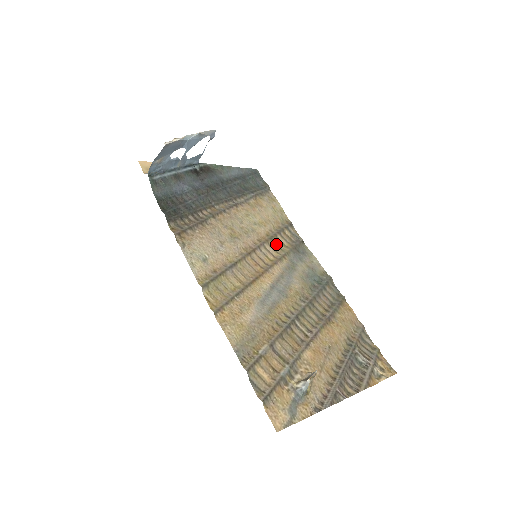
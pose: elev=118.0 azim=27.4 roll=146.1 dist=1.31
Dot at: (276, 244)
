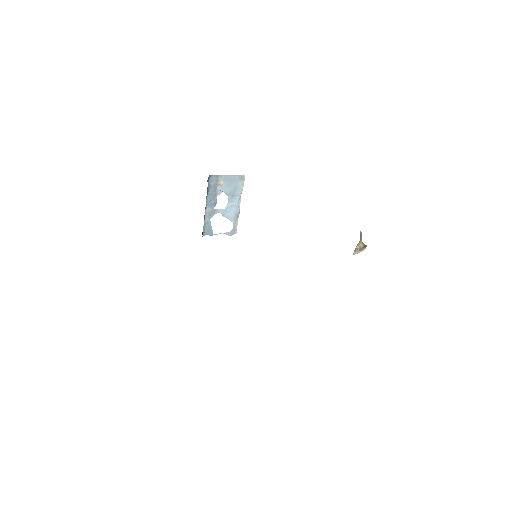
Dot at: occluded
